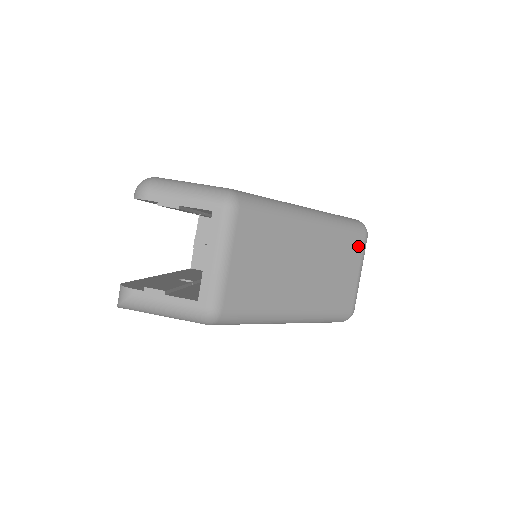
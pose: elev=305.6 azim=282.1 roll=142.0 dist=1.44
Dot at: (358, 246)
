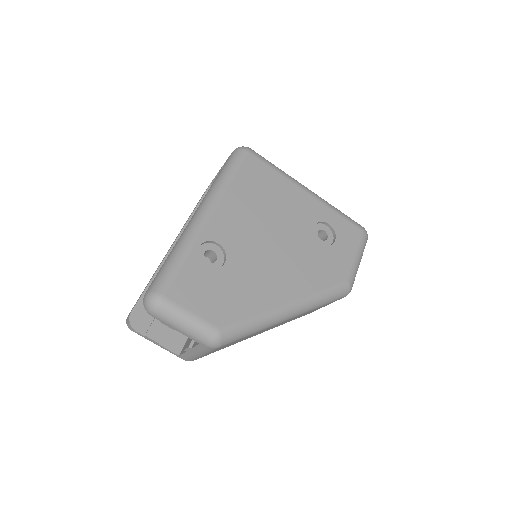
Dot at: occluded
